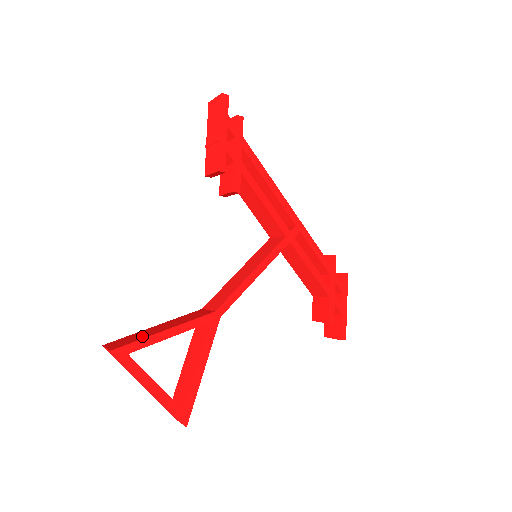
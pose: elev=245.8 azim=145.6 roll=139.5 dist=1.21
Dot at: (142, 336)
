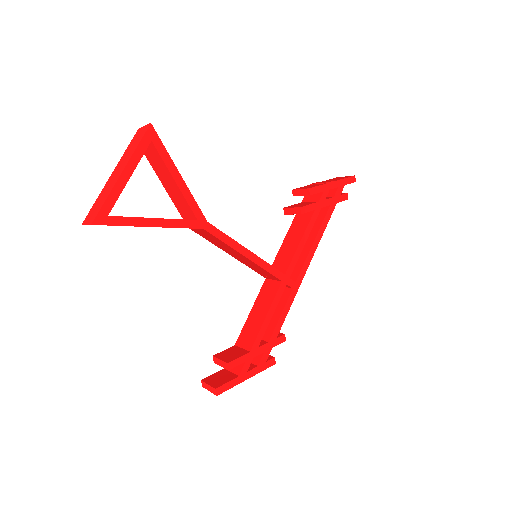
Dot at: occluded
